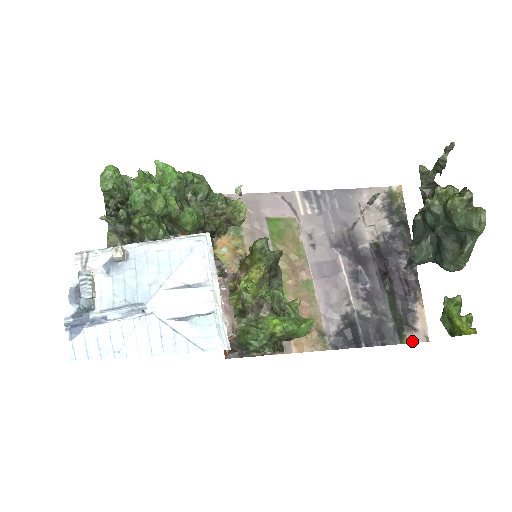
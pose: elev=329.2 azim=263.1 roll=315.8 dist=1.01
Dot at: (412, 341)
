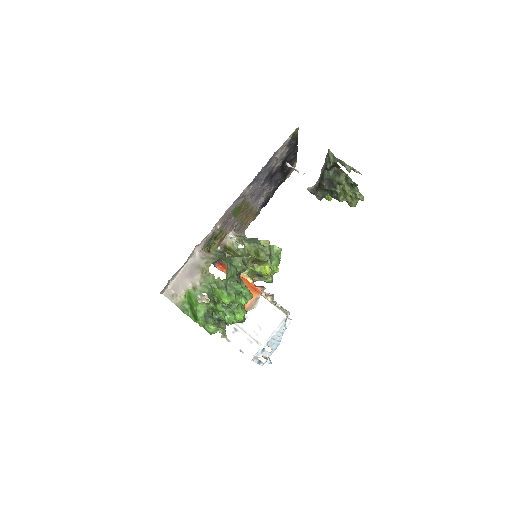
Dot at: occluded
